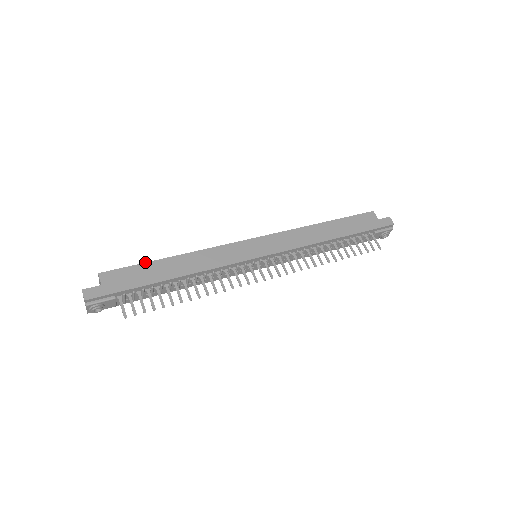
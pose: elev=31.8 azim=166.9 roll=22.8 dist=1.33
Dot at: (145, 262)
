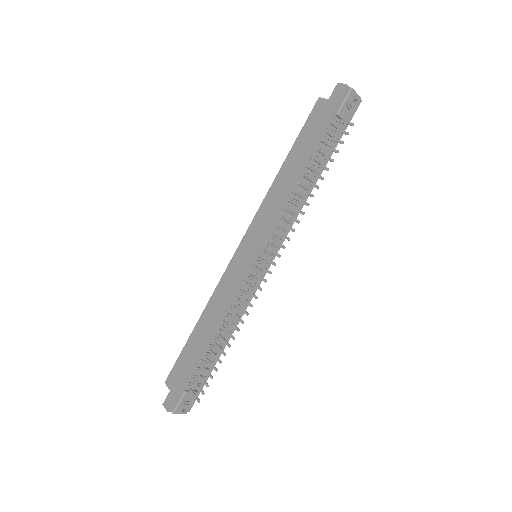
Dot at: (184, 346)
